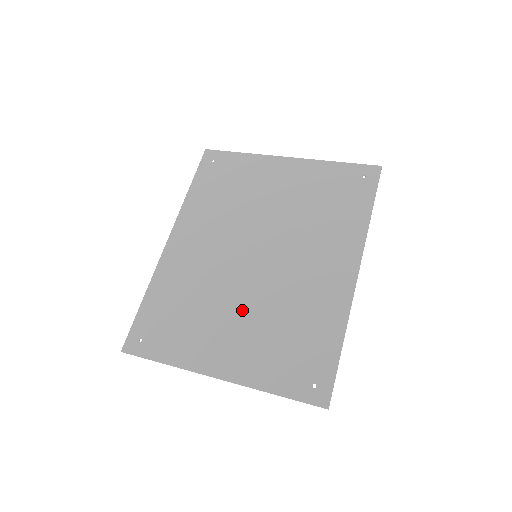
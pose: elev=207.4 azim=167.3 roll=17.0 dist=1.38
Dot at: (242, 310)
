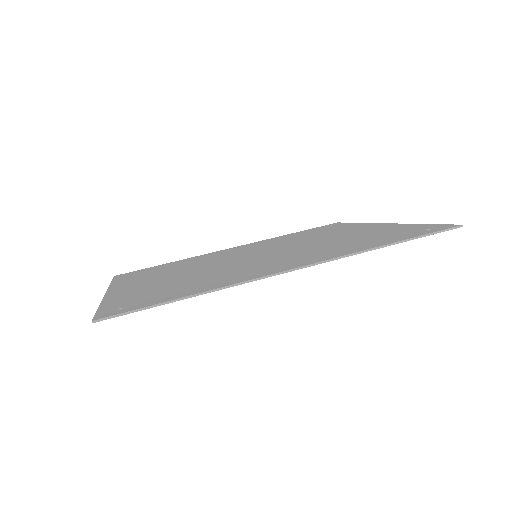
Dot at: (189, 272)
